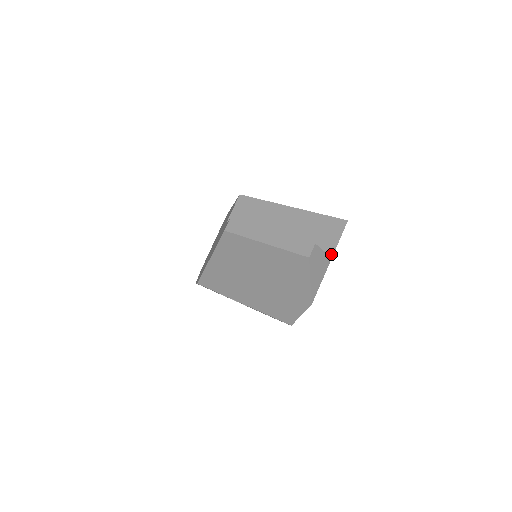
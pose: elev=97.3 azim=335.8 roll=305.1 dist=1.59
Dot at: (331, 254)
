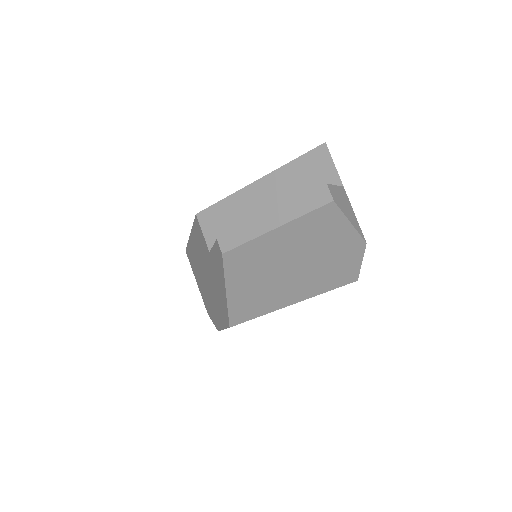
Dot at: (339, 184)
